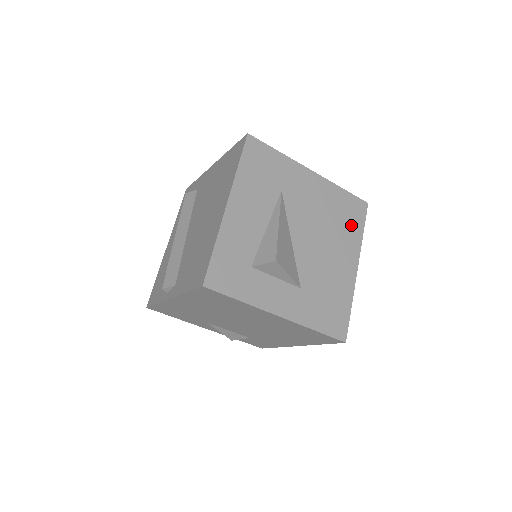
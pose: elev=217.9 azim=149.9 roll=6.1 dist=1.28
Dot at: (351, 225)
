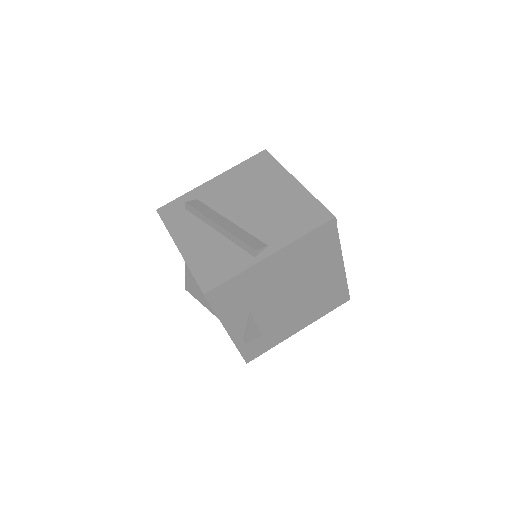
Dot at: occluded
